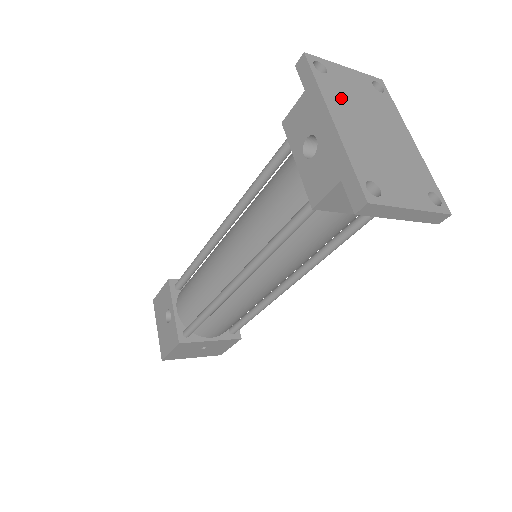
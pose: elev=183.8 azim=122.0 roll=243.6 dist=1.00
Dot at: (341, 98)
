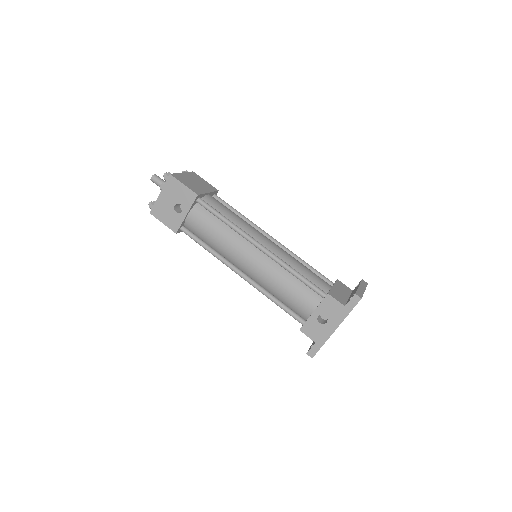
Dot at: occluded
